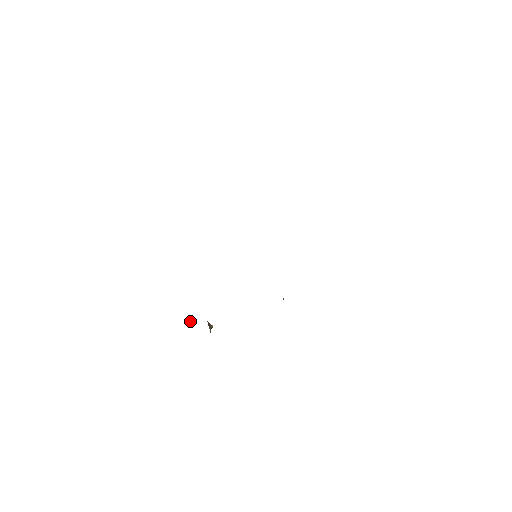
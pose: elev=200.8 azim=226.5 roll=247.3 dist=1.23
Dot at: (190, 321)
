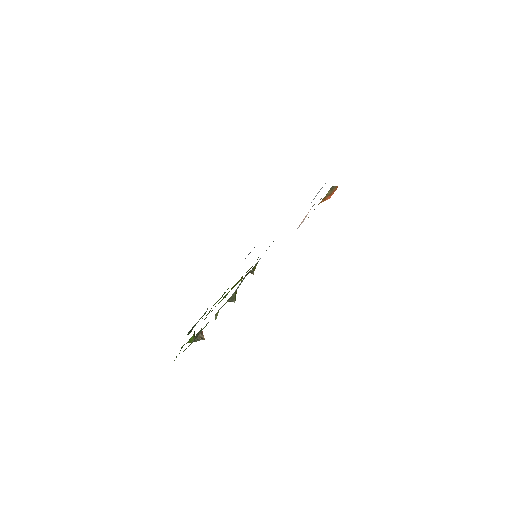
Dot at: occluded
